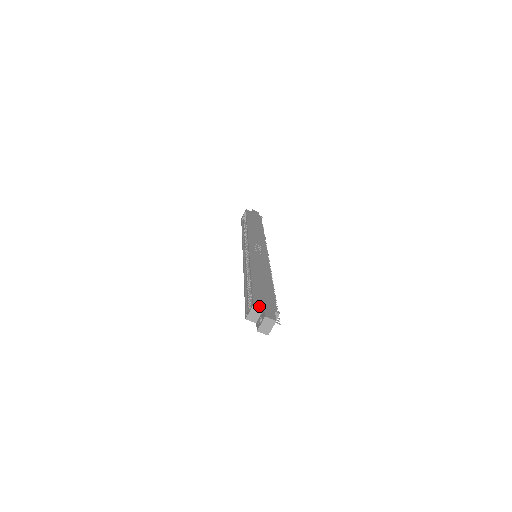
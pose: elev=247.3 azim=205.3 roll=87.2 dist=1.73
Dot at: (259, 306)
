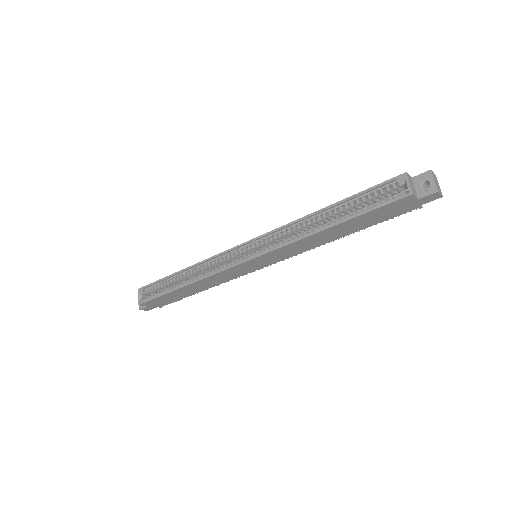
Dot at: occluded
